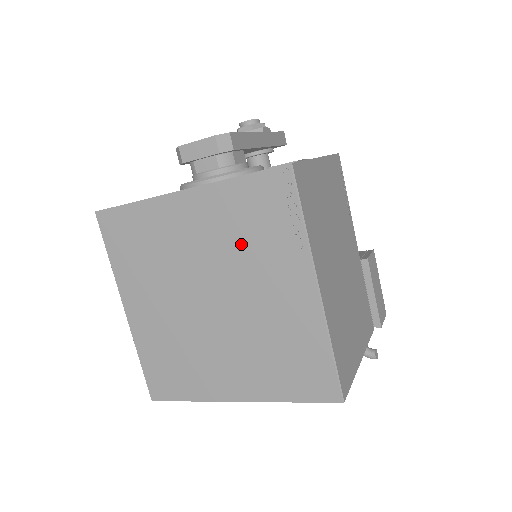
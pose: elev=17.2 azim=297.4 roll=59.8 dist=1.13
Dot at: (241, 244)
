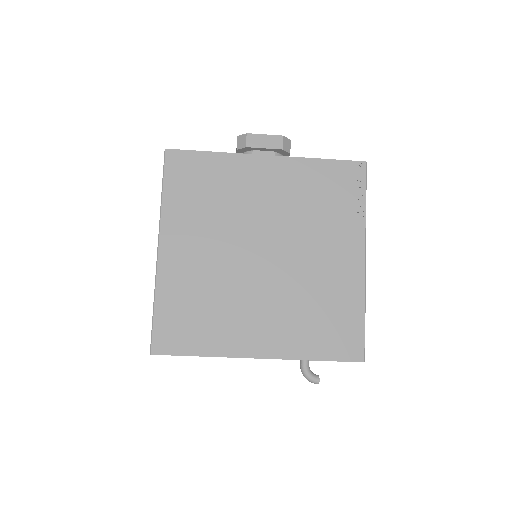
Dot at: (309, 210)
